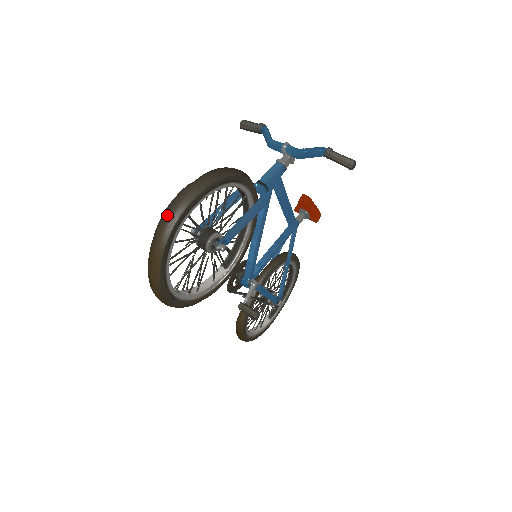
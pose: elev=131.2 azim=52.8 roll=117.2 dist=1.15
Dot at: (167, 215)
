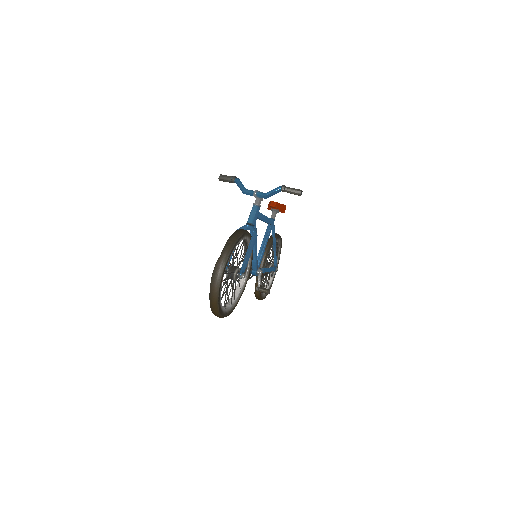
Dot at: (214, 281)
